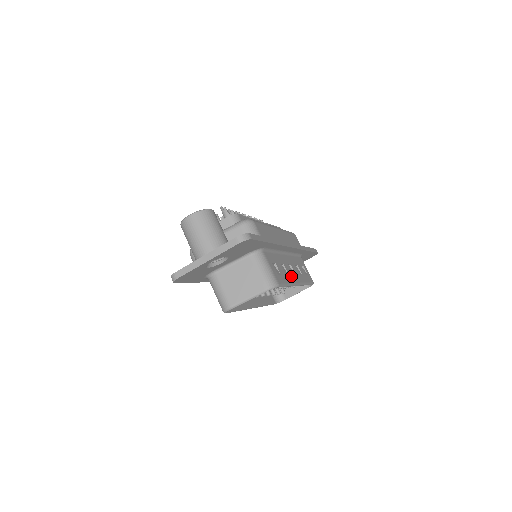
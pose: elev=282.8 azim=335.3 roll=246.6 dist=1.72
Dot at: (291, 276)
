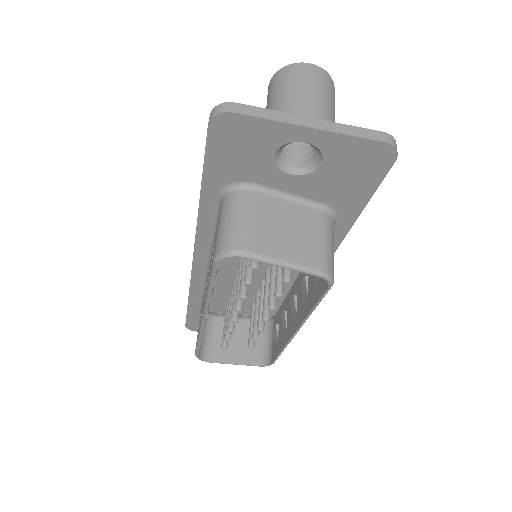
Dot at: occluded
